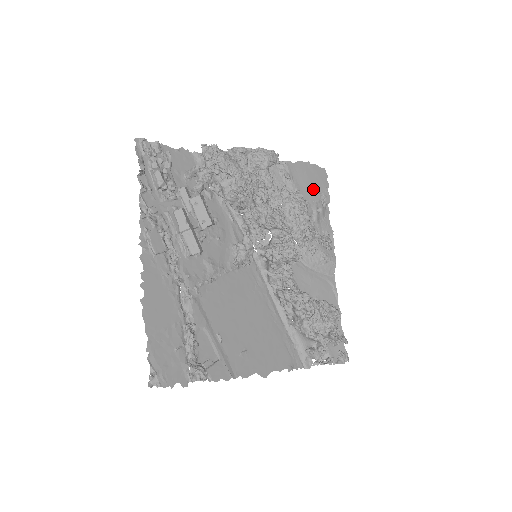
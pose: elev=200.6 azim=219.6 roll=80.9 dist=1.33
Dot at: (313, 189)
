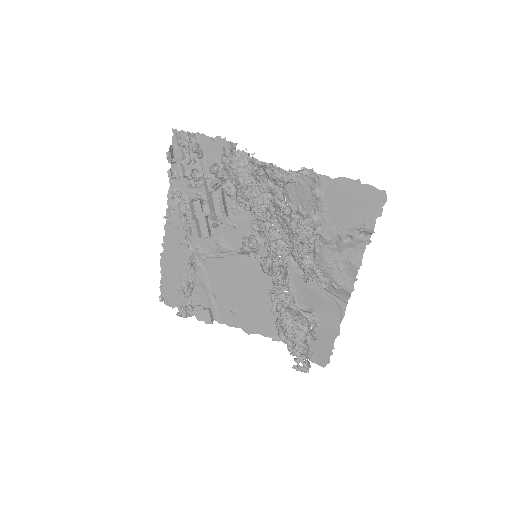
Dot at: (350, 214)
